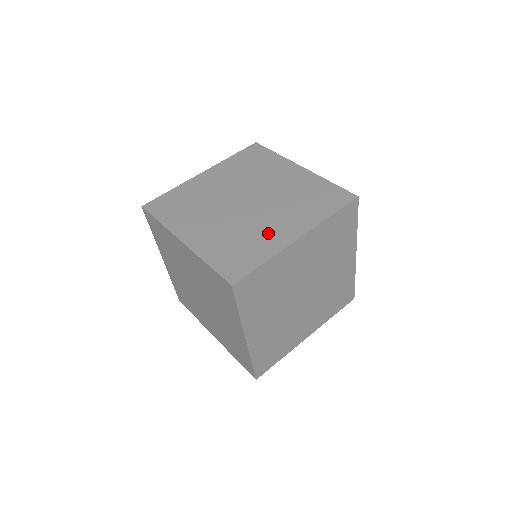
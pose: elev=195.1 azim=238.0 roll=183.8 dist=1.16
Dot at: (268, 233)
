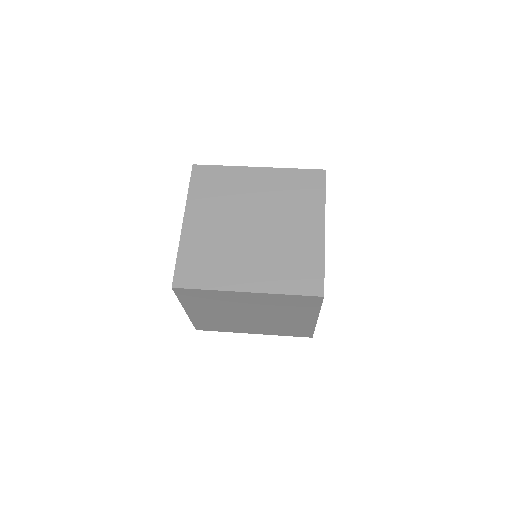
Dot at: occluded
